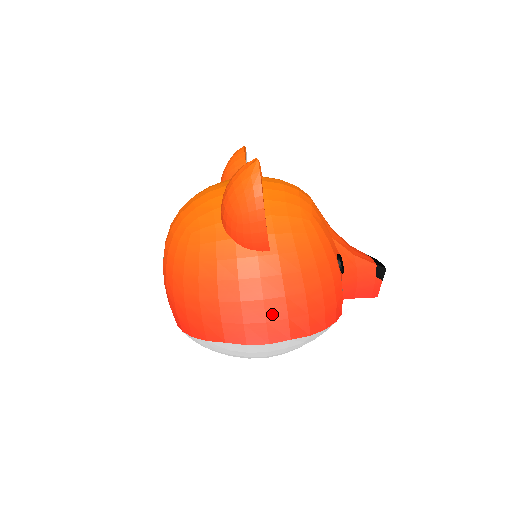
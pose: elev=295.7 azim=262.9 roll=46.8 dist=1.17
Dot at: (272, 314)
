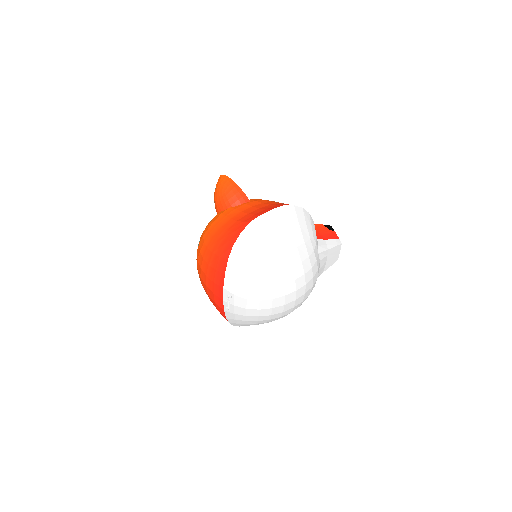
Dot at: (267, 208)
